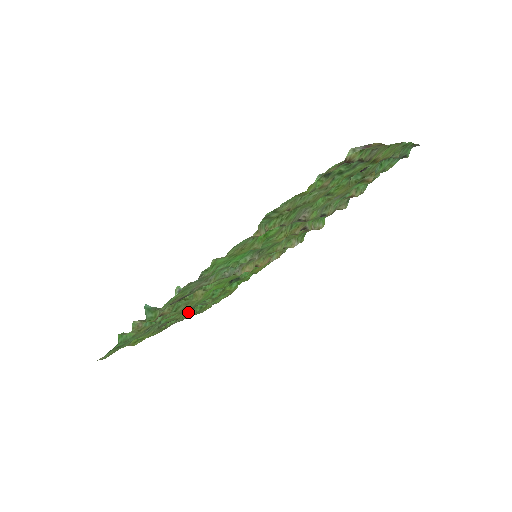
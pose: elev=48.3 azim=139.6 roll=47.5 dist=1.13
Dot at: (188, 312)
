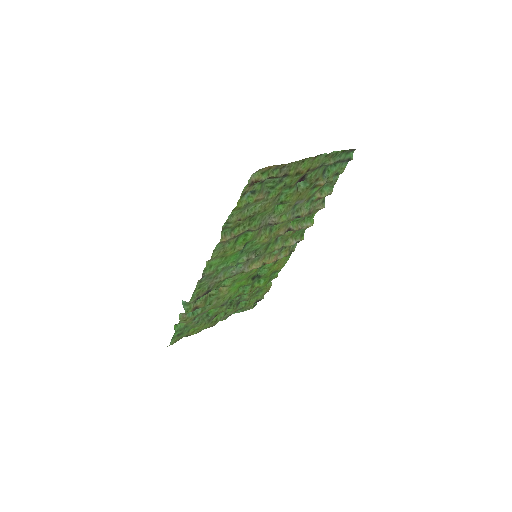
Dot at: (231, 307)
